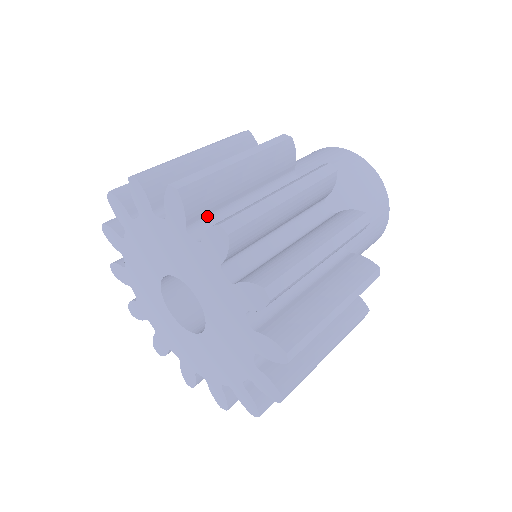
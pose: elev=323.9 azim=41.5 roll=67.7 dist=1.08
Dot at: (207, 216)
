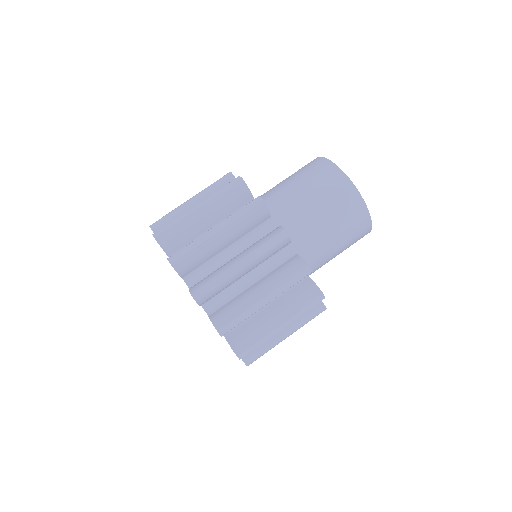
Dot at: (197, 268)
